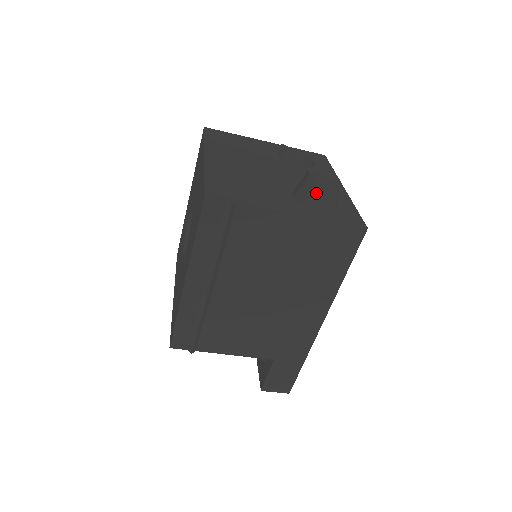
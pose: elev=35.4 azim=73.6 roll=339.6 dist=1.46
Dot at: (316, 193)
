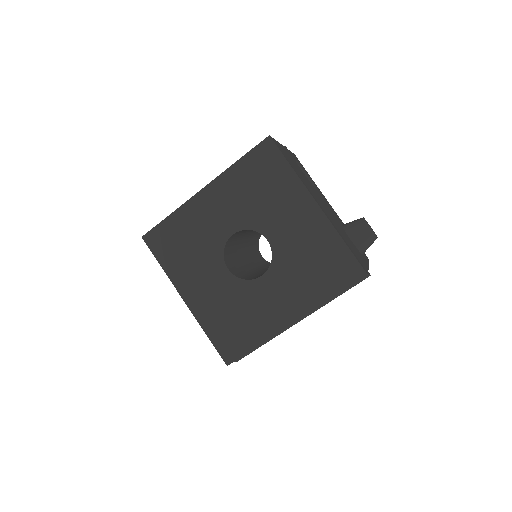
Dot at: (370, 244)
